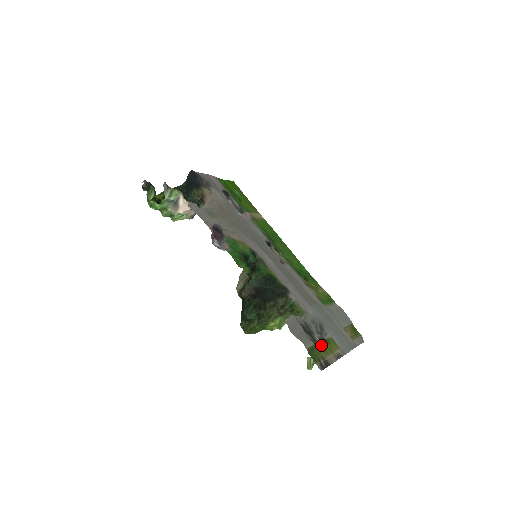
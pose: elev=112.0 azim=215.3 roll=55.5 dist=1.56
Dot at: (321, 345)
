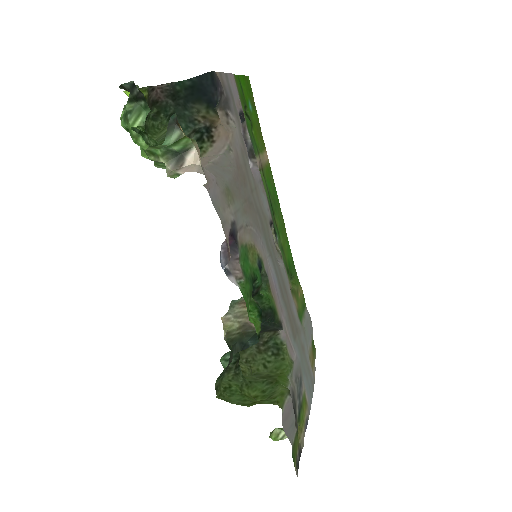
Dot at: (299, 420)
